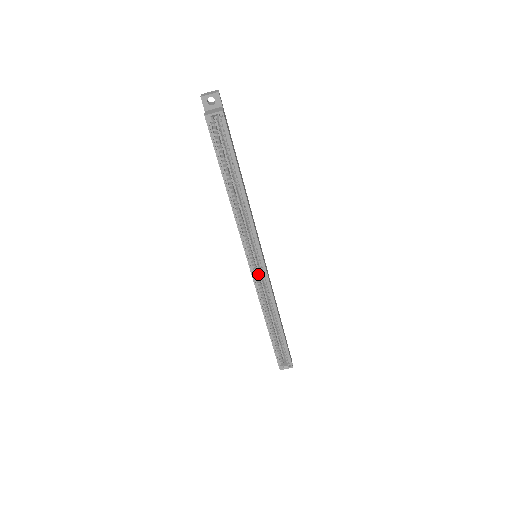
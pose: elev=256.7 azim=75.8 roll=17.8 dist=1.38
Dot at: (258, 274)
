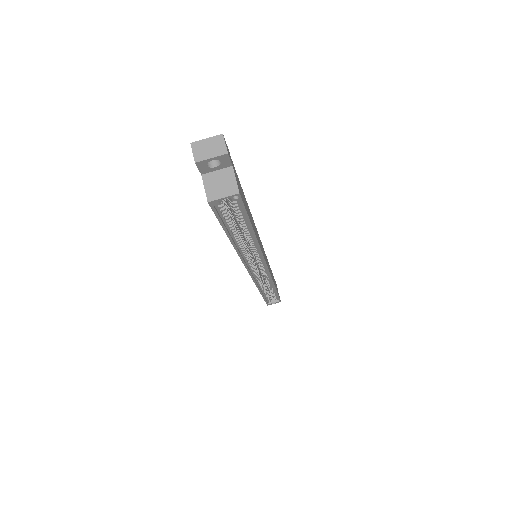
Dot at: occluded
